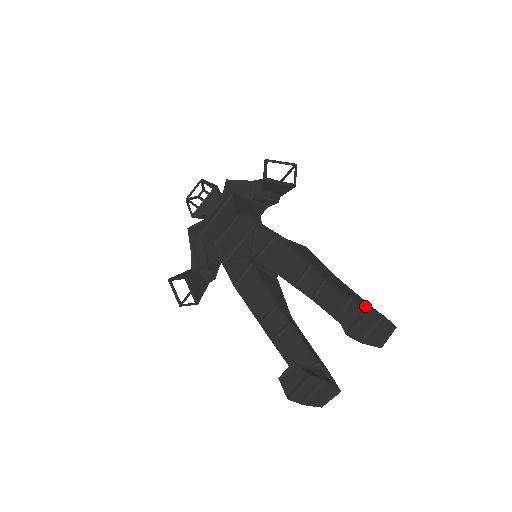
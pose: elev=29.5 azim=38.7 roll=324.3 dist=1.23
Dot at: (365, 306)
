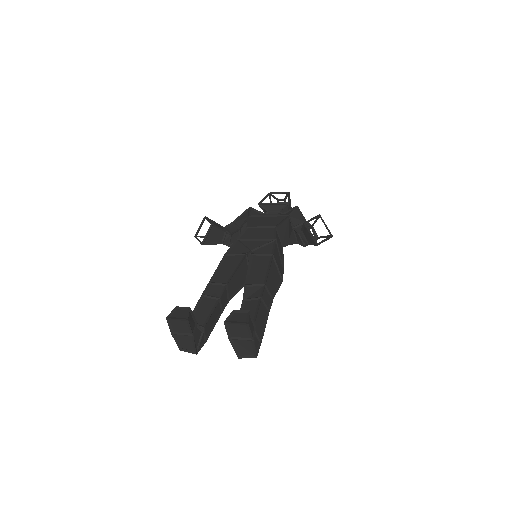
Dot at: (248, 320)
